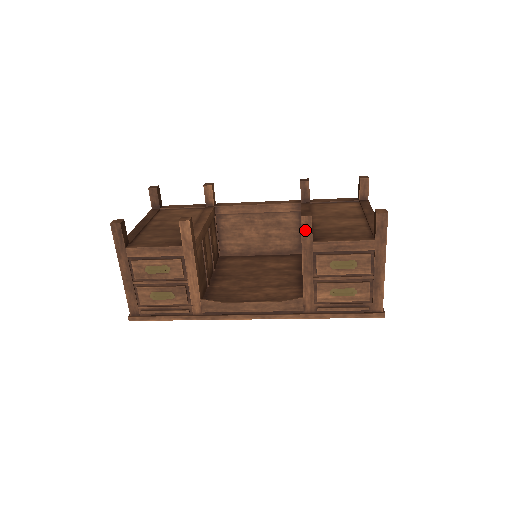
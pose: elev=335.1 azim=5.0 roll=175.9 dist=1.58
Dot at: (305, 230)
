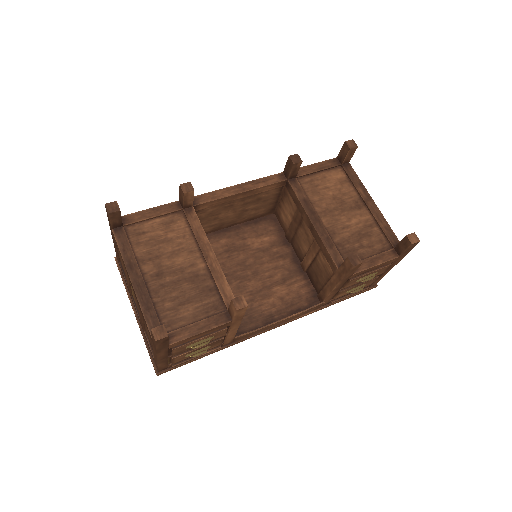
Dot at: (351, 272)
